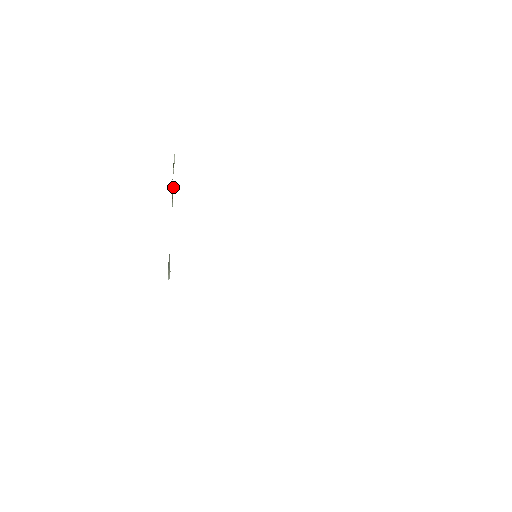
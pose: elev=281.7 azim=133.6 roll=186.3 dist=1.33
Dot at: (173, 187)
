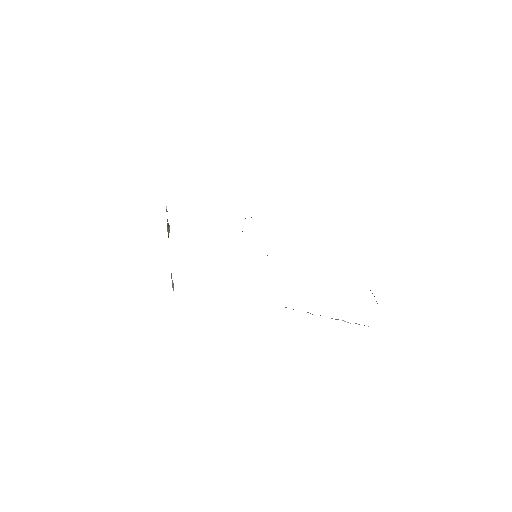
Dot at: (169, 225)
